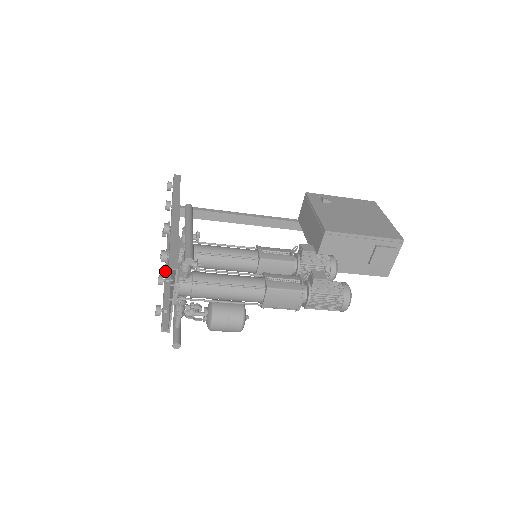
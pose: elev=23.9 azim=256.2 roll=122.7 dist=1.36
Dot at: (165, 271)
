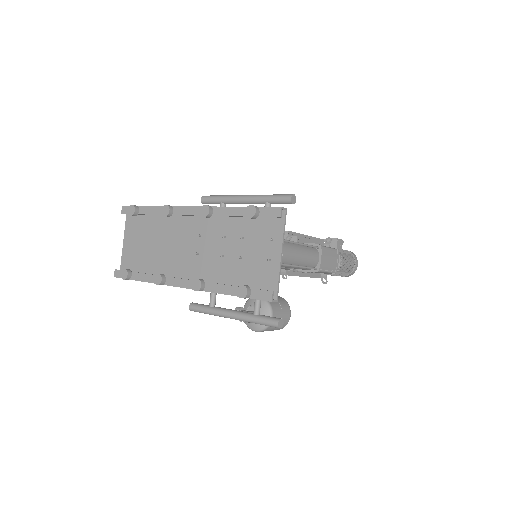
Dot at: (192, 280)
